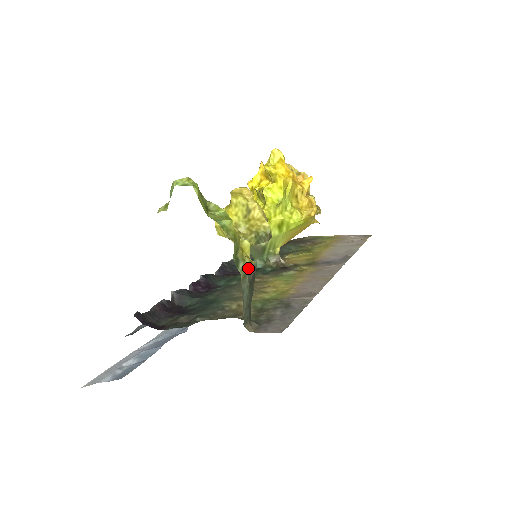
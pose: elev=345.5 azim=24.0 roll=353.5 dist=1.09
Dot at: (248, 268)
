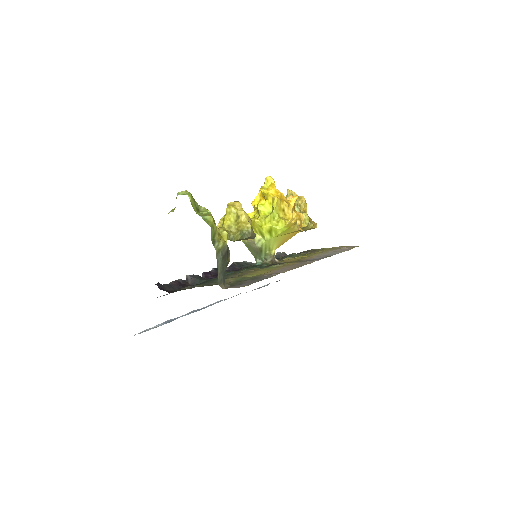
Dot at: (221, 247)
